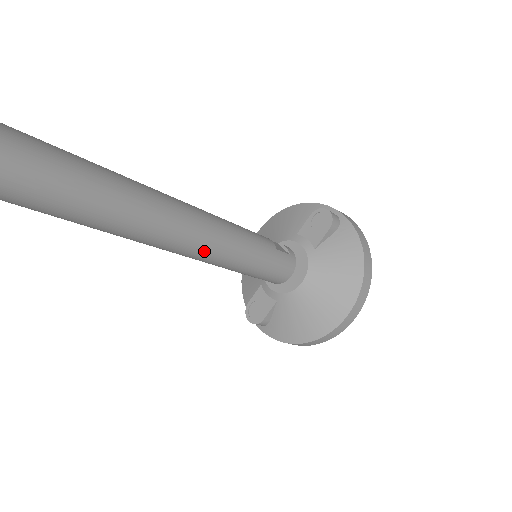
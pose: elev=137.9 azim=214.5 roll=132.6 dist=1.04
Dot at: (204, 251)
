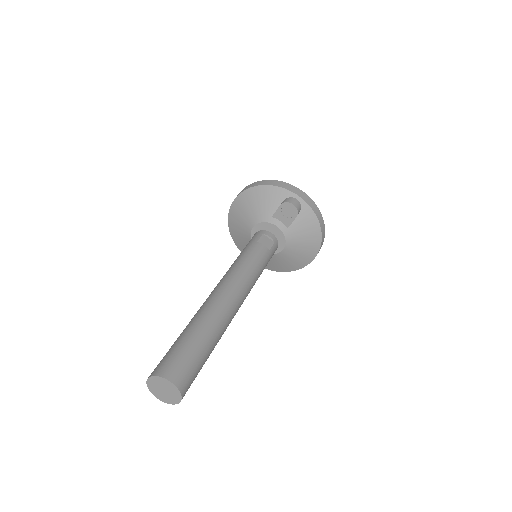
Dot at: occluded
